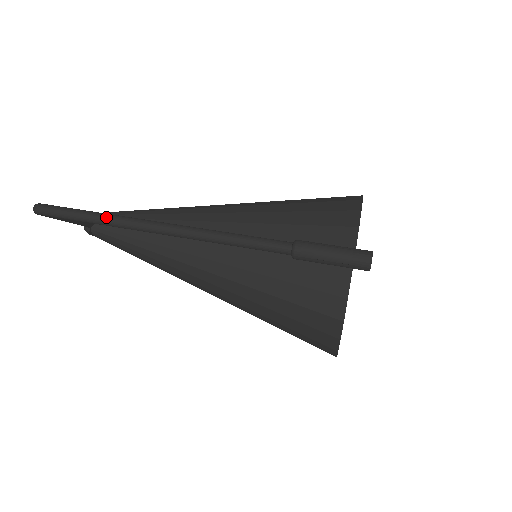
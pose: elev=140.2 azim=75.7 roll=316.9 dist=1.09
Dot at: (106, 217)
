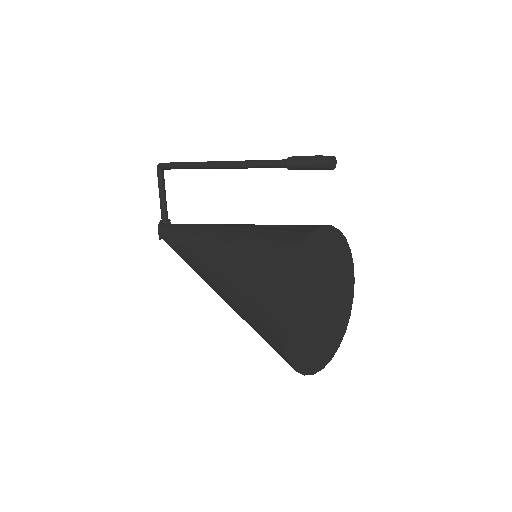
Dot at: (194, 162)
